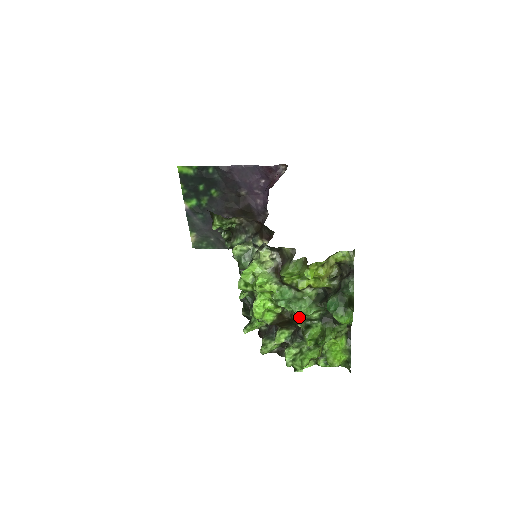
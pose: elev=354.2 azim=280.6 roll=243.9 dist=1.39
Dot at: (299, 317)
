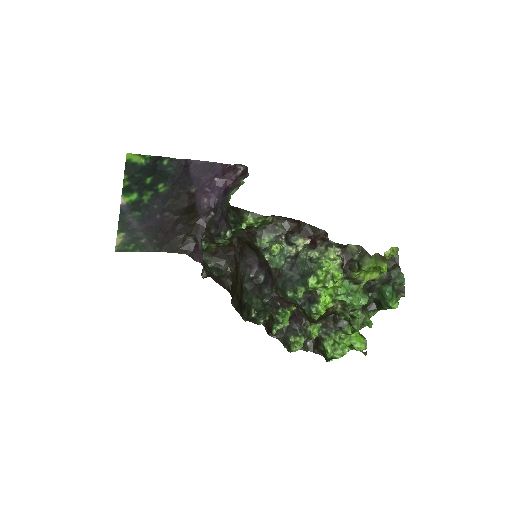
Dot at: (348, 309)
